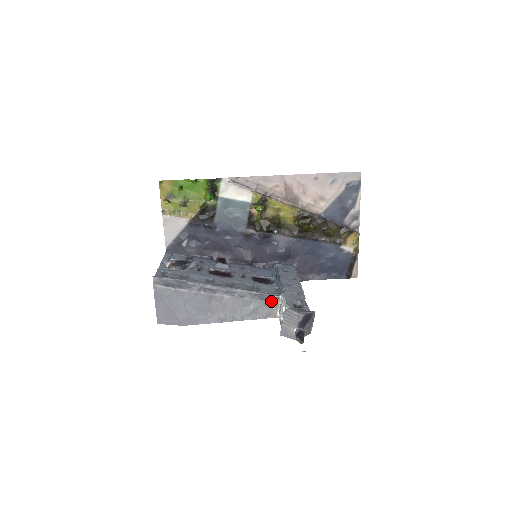
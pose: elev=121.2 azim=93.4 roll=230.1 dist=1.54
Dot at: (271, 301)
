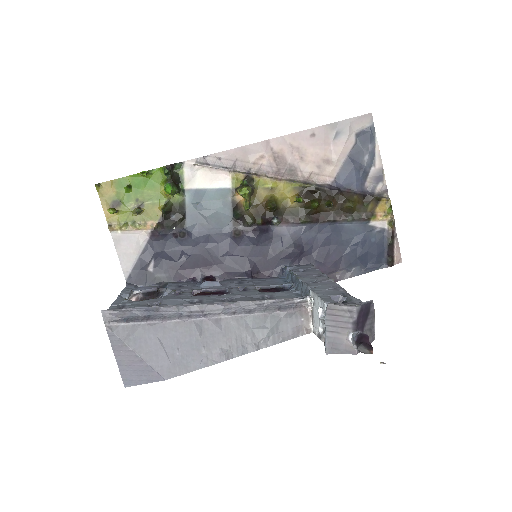
Dot at: (296, 309)
